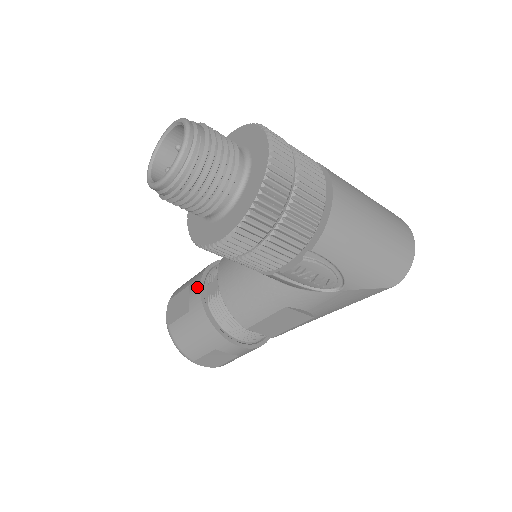
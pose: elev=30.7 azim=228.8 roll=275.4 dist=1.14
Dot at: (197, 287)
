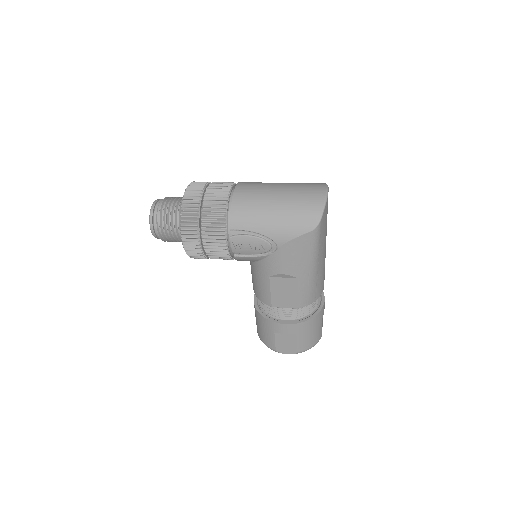
Dot at: occluded
